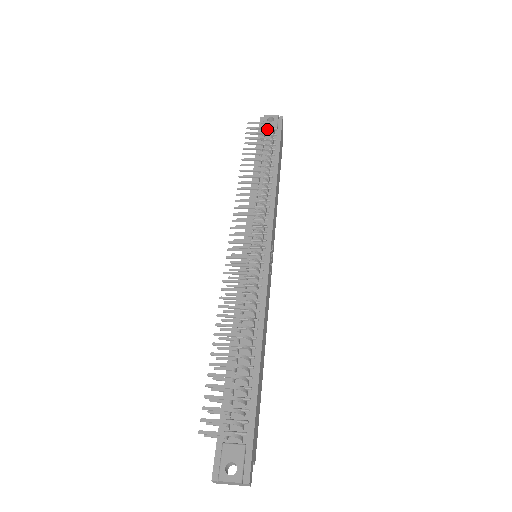
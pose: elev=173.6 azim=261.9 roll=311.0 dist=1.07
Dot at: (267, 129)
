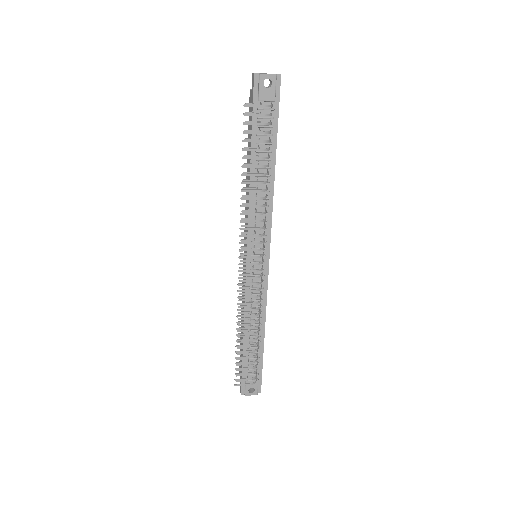
Dot at: (264, 101)
